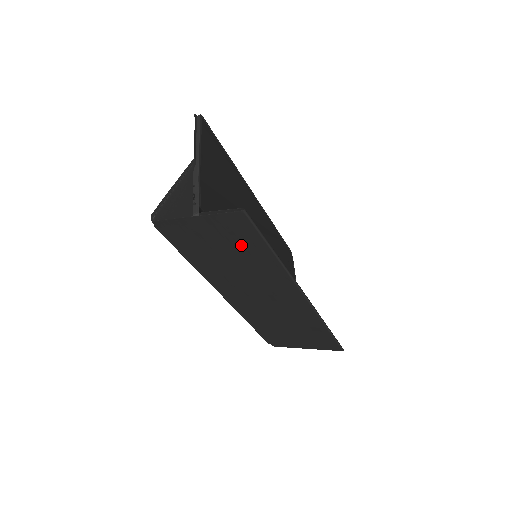
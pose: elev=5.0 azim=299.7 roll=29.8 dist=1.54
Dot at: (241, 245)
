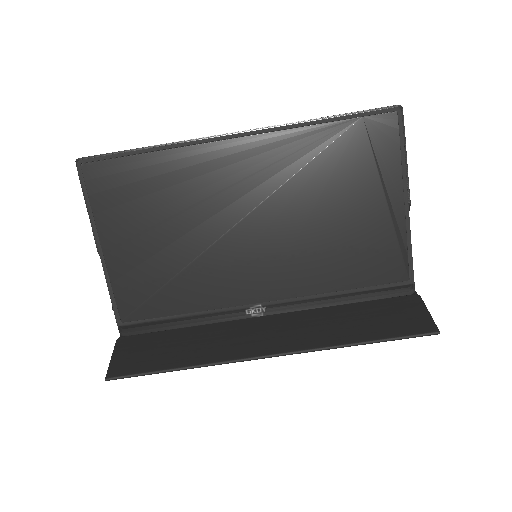
Dot at: (164, 350)
